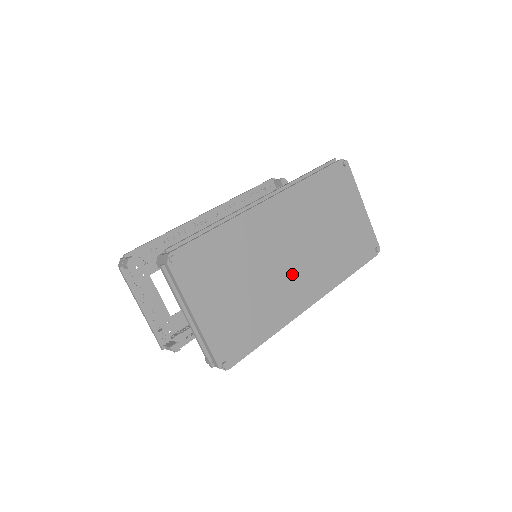
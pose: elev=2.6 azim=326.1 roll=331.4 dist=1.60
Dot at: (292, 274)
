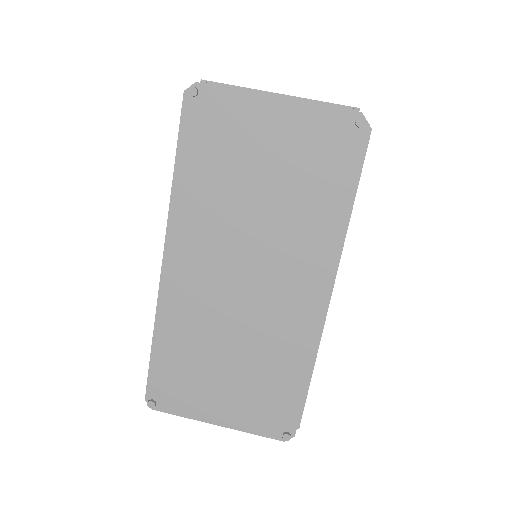
Dot at: (268, 296)
